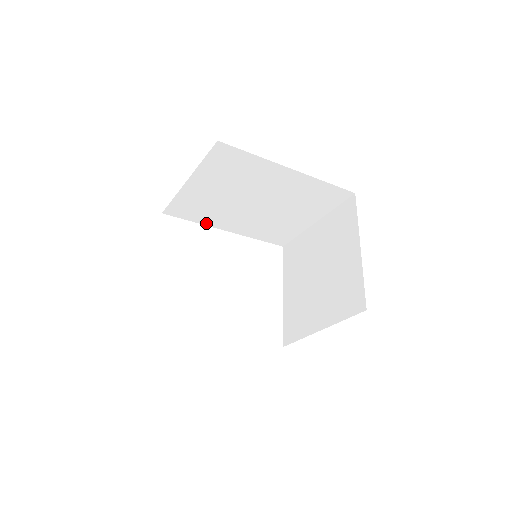
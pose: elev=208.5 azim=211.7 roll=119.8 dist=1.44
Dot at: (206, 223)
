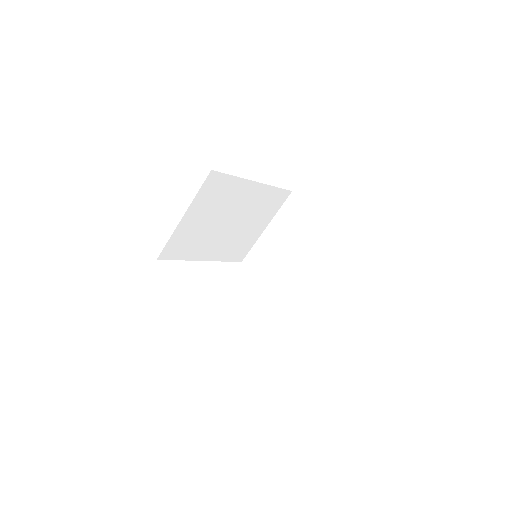
Dot at: (189, 258)
